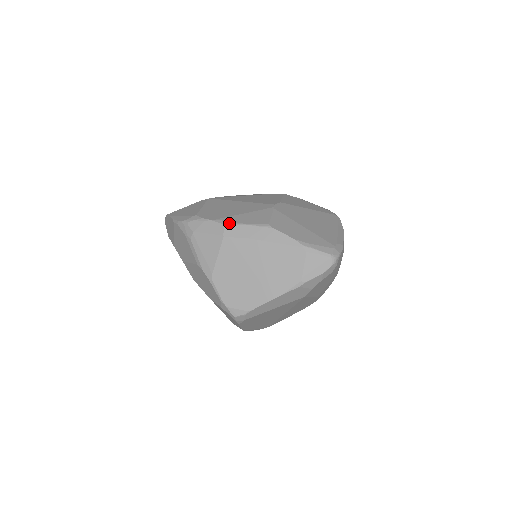
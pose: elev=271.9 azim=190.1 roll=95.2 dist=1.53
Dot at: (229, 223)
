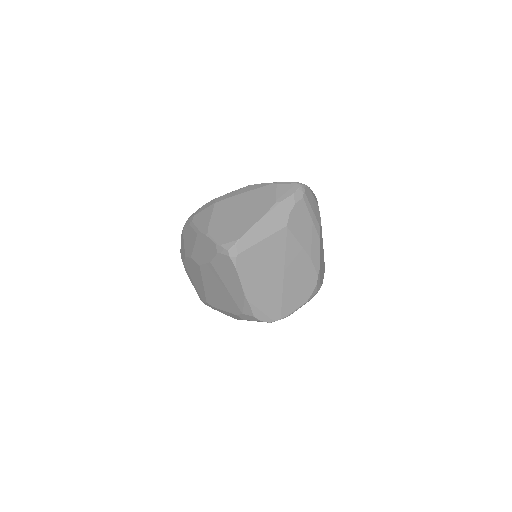
Dot at: (219, 197)
